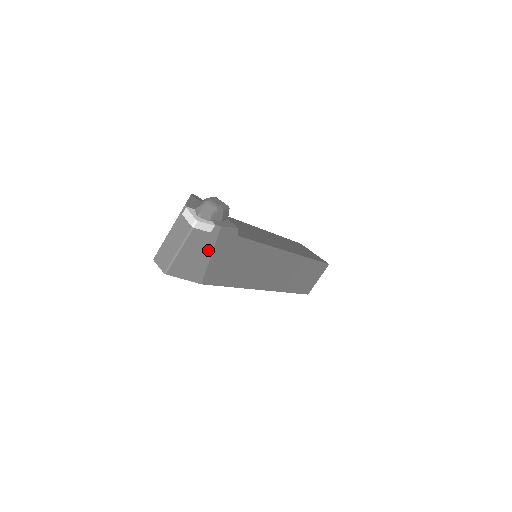
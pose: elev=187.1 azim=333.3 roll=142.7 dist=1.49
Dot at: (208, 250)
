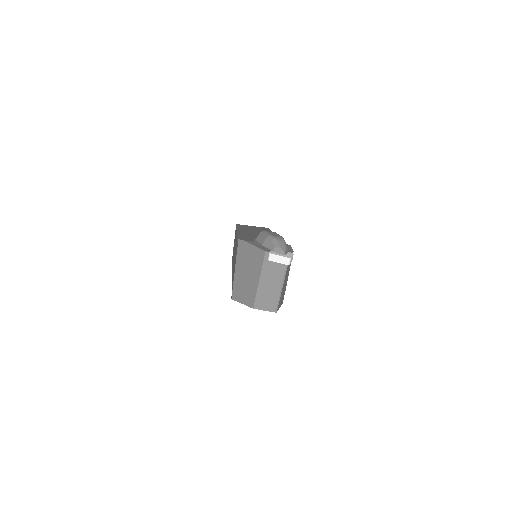
Dot at: (288, 275)
